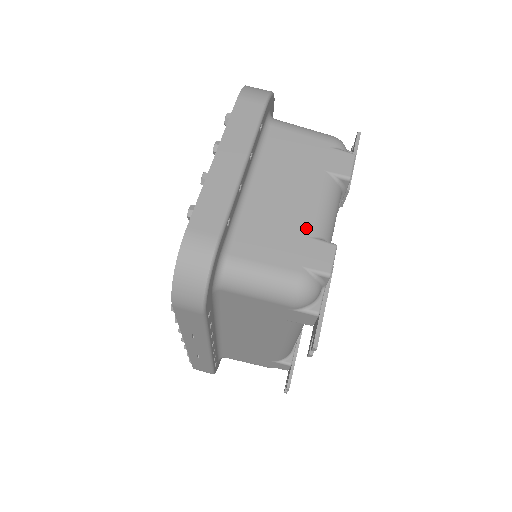
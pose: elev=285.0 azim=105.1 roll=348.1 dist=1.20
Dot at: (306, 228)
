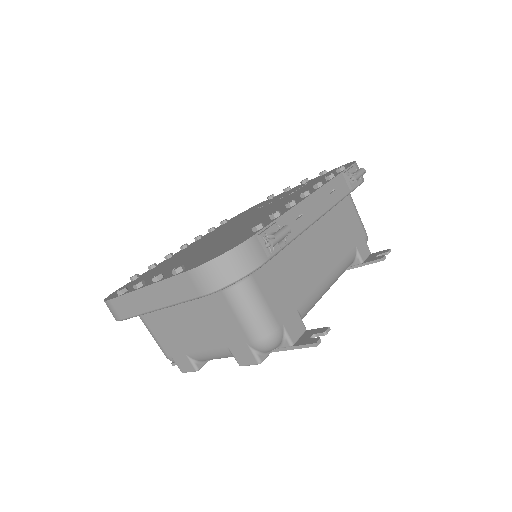
Dot at: (188, 350)
